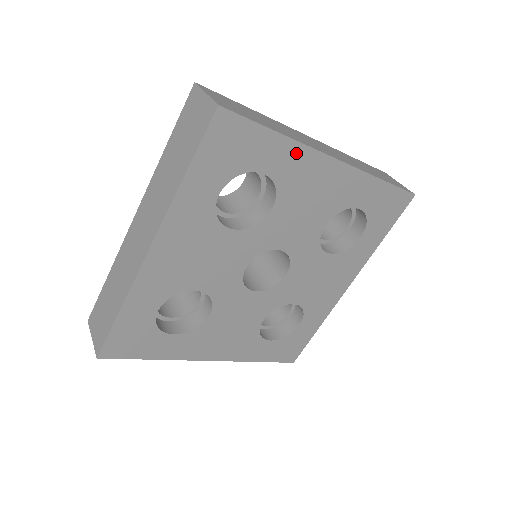
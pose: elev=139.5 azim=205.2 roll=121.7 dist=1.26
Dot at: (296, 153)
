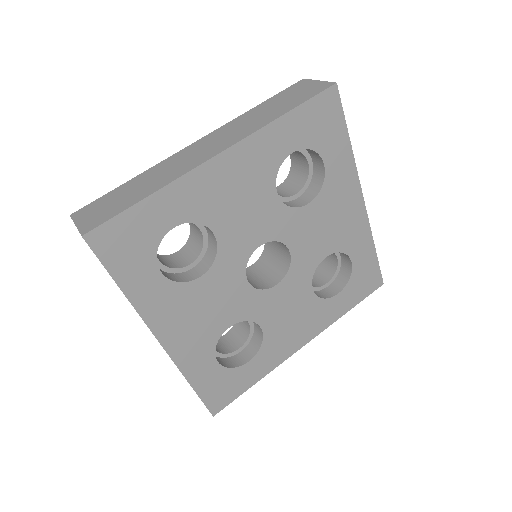
Dot at: (181, 189)
